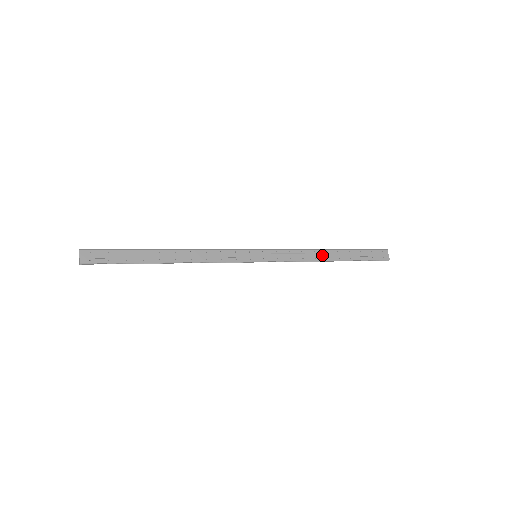
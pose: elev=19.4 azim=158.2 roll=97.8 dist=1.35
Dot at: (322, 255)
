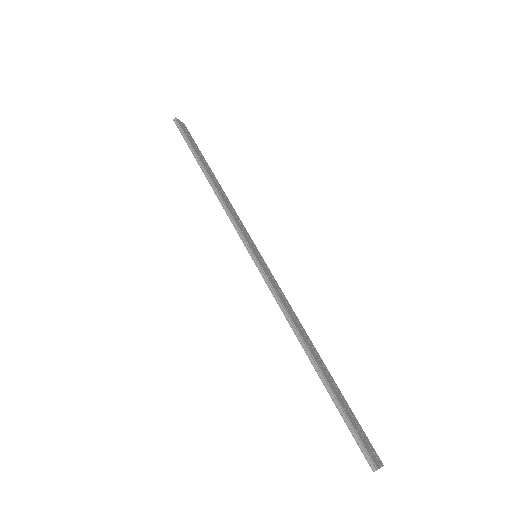
Dot at: (307, 340)
